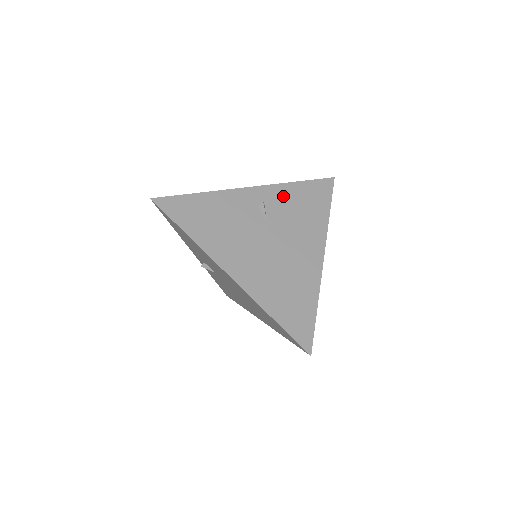
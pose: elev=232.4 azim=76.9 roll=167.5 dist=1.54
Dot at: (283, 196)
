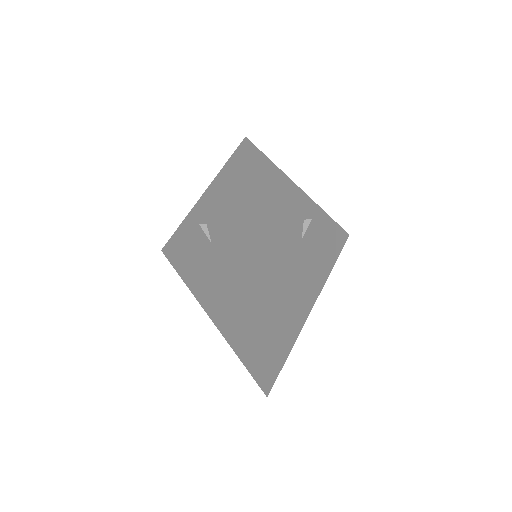
Dot at: (320, 224)
